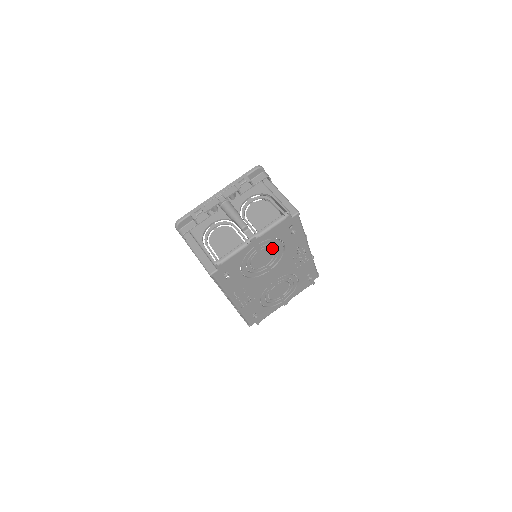
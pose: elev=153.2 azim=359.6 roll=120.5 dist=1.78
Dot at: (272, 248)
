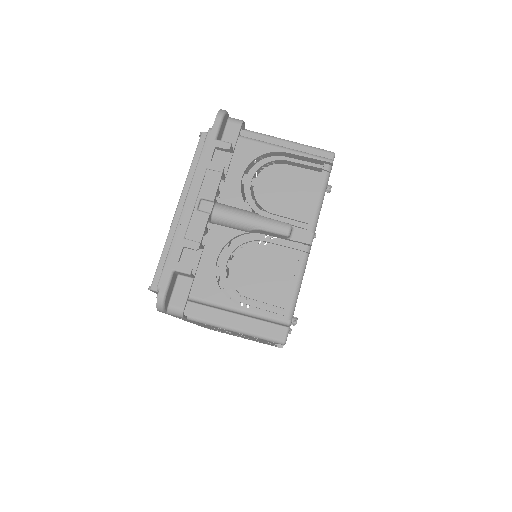
Dot at: occluded
